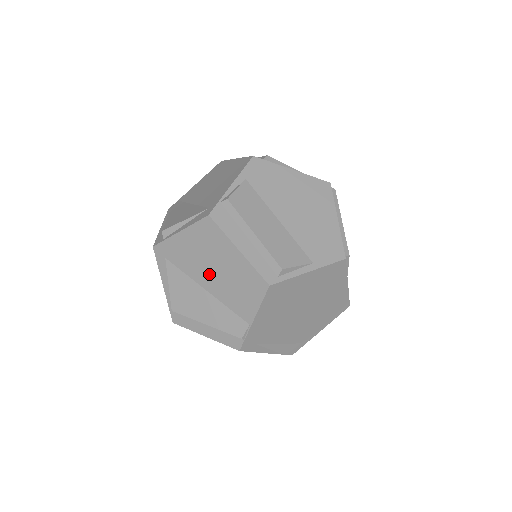
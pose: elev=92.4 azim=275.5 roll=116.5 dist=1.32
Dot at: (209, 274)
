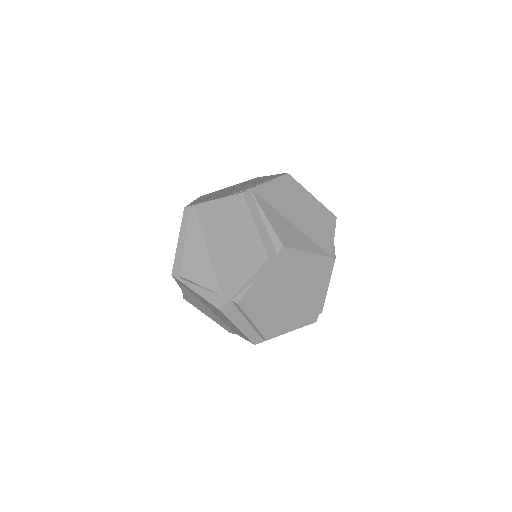
Dot at: (214, 312)
